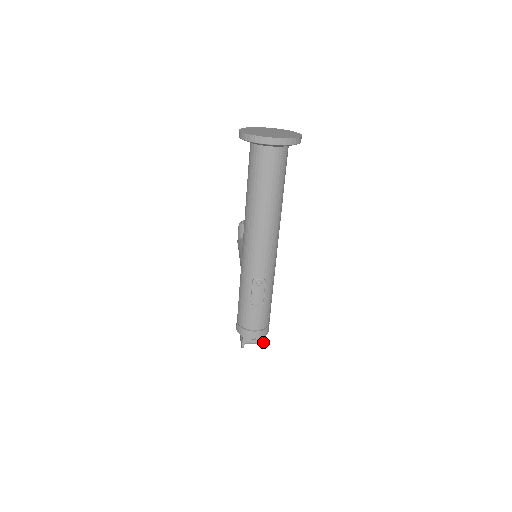
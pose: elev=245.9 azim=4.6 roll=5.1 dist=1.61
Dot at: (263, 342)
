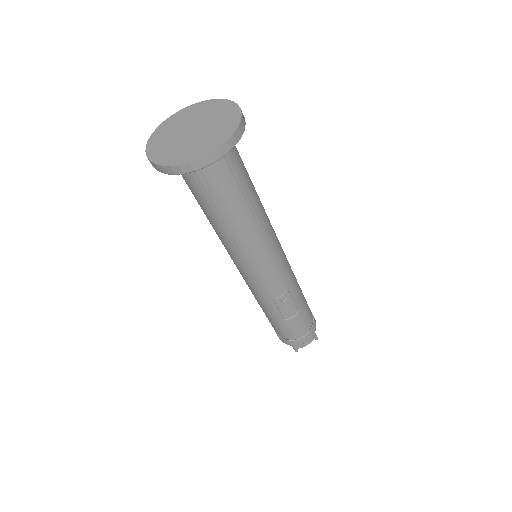
Dot at: (316, 336)
